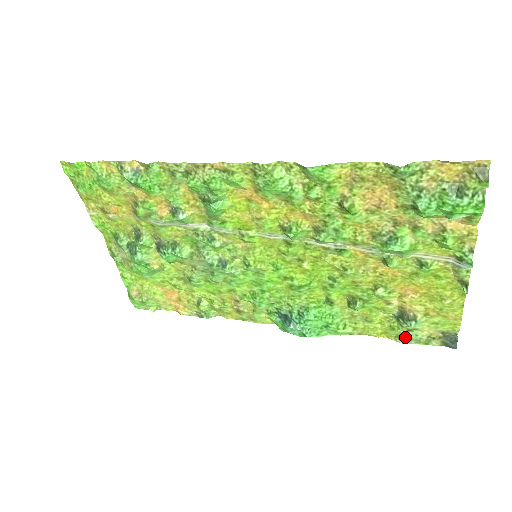
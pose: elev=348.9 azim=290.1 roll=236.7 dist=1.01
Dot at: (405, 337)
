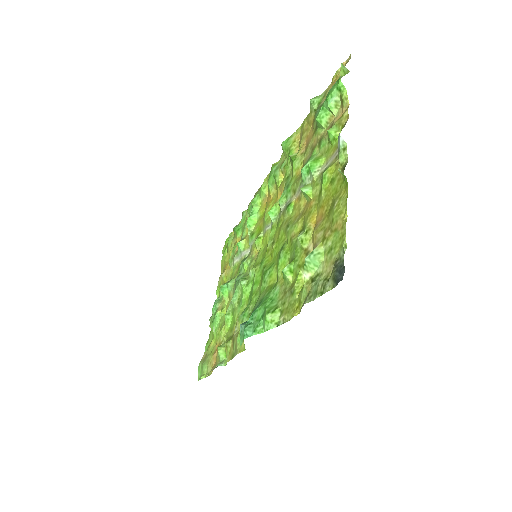
Dot at: (308, 294)
